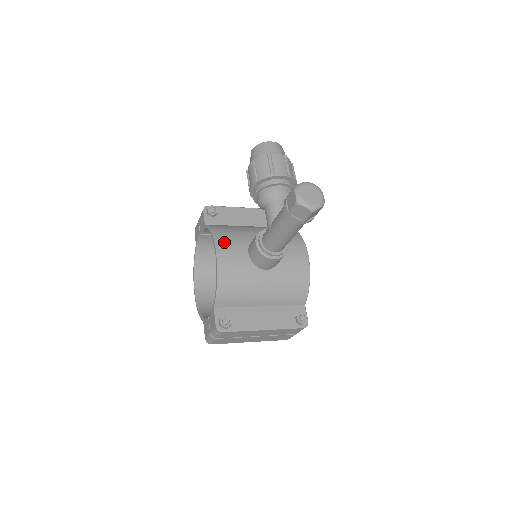
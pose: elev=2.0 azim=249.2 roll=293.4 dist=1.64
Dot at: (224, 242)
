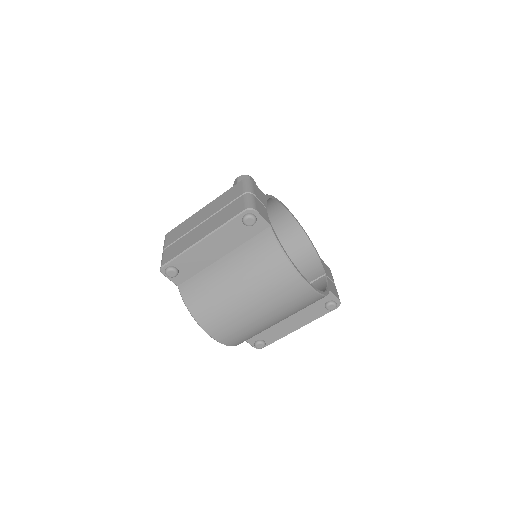
Dot at: occluded
